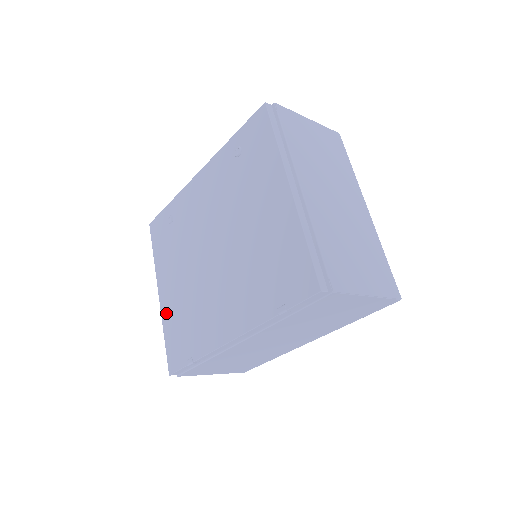
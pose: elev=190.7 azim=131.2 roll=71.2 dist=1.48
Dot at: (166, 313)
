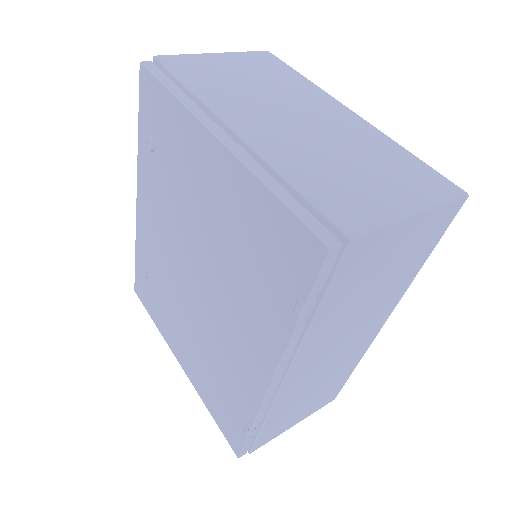
Dot at: (196, 383)
